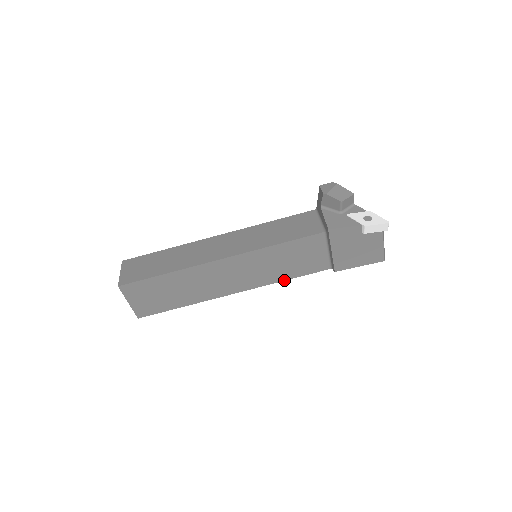
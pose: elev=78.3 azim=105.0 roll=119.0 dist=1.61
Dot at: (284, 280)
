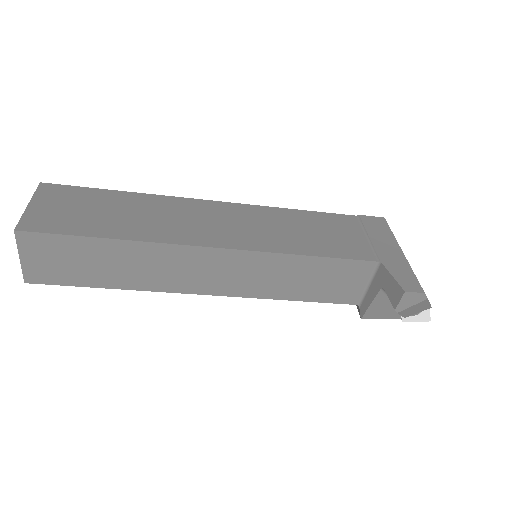
Dot at: occluded
